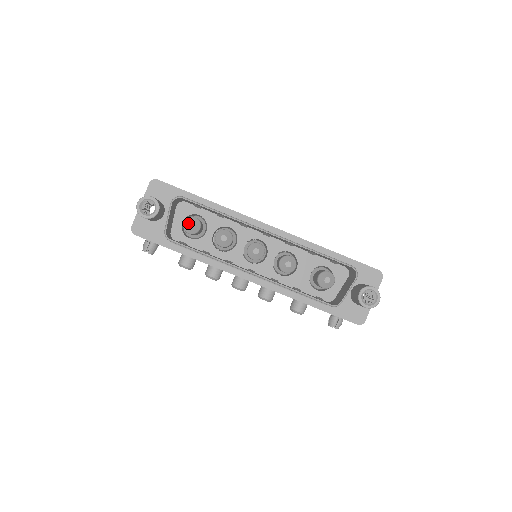
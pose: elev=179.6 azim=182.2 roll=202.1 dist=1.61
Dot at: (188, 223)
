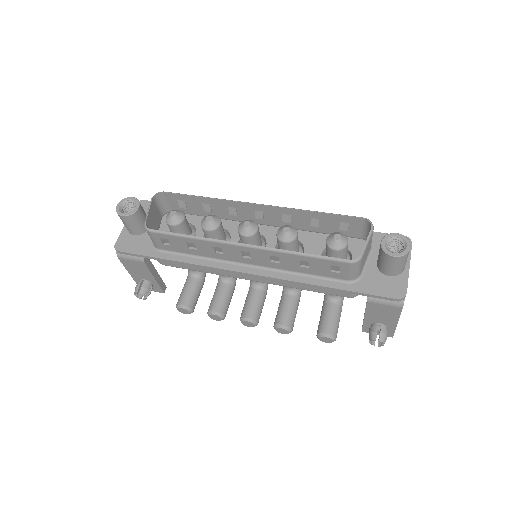
Dot at: (170, 212)
